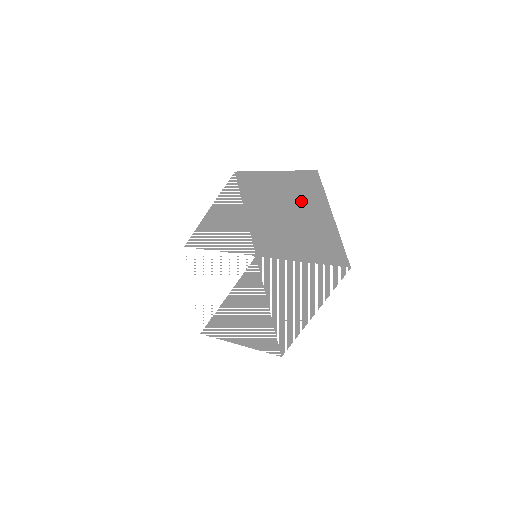
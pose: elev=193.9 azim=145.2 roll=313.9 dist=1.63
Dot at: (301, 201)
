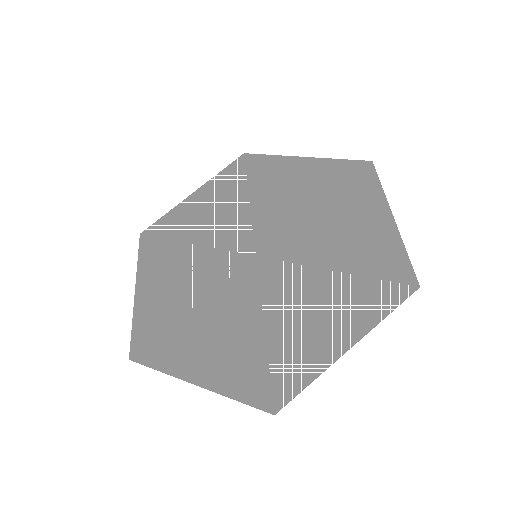
Dot at: (254, 179)
